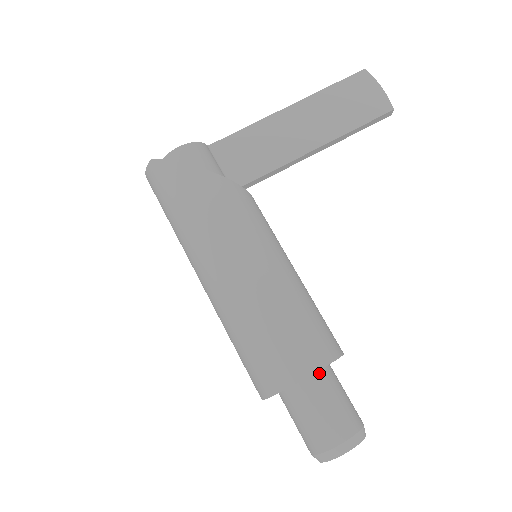
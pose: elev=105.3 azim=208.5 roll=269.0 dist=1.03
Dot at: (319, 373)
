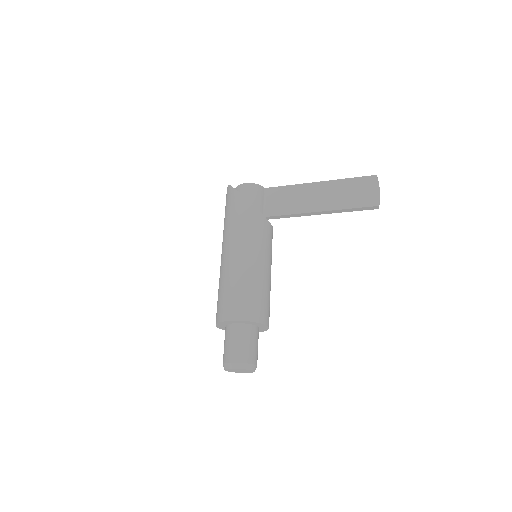
Dot at: (244, 325)
